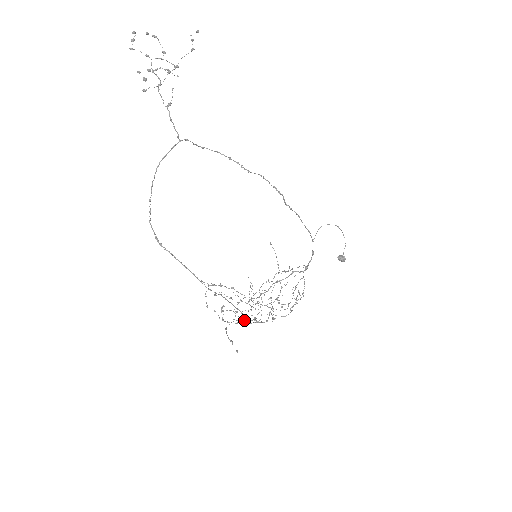
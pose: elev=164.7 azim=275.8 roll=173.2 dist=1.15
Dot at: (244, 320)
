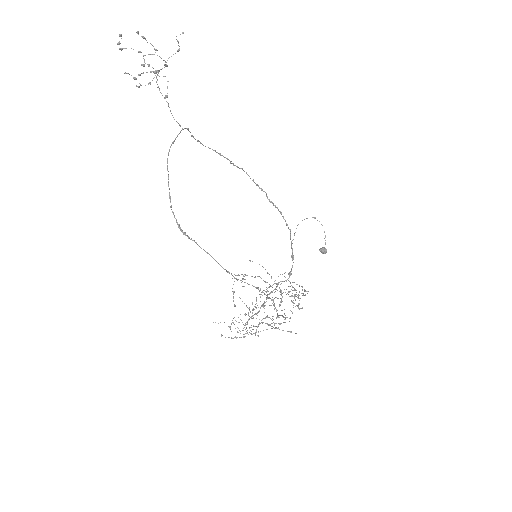
Dot at: occluded
